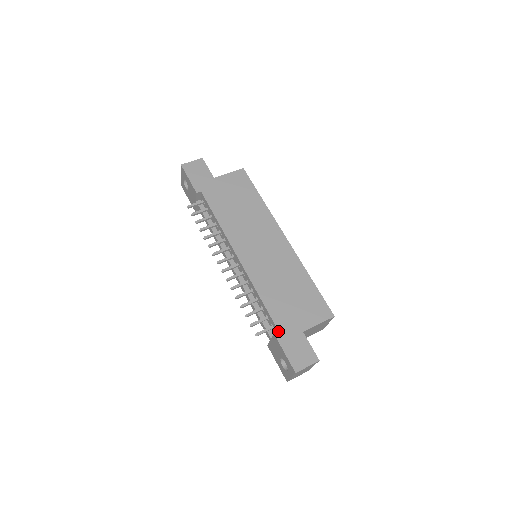
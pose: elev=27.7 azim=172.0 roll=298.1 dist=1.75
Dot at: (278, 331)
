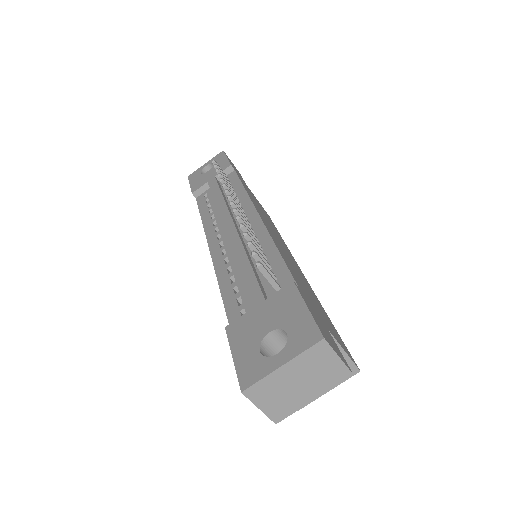
Dot at: (299, 287)
